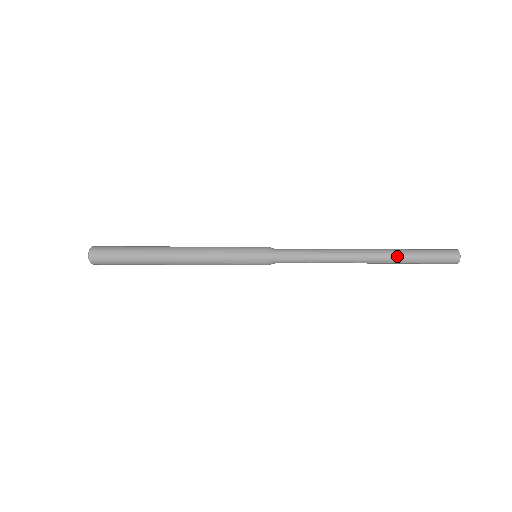
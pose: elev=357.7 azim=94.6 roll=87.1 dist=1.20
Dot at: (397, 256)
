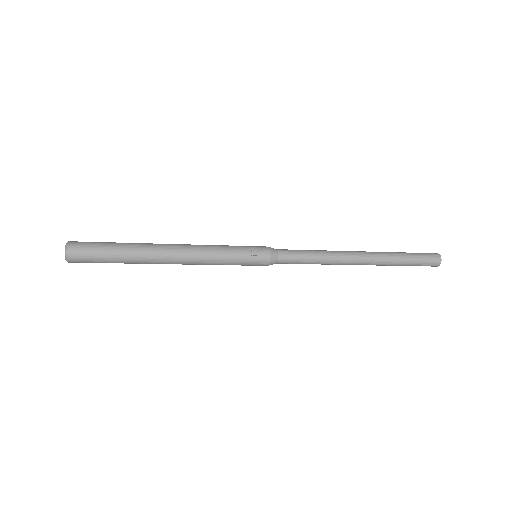
Dot at: (390, 257)
